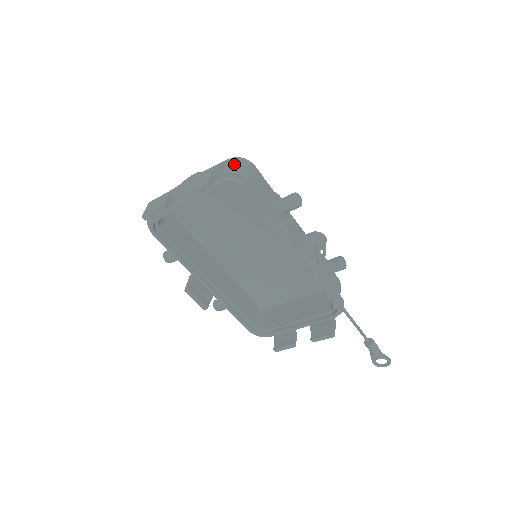
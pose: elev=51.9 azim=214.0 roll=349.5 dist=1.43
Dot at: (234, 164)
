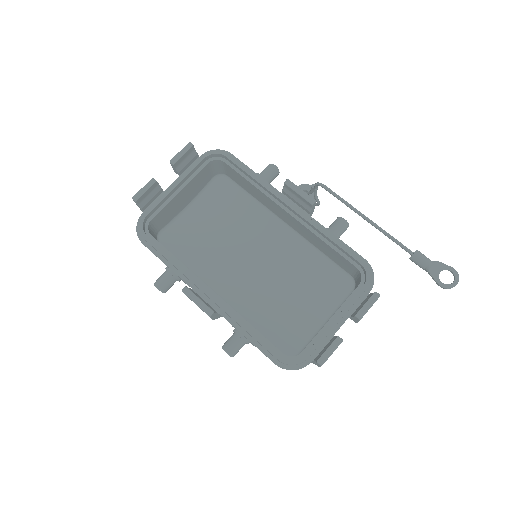
Dot at: occluded
